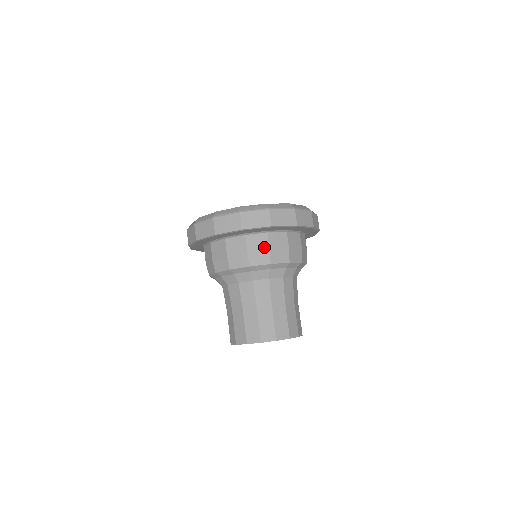
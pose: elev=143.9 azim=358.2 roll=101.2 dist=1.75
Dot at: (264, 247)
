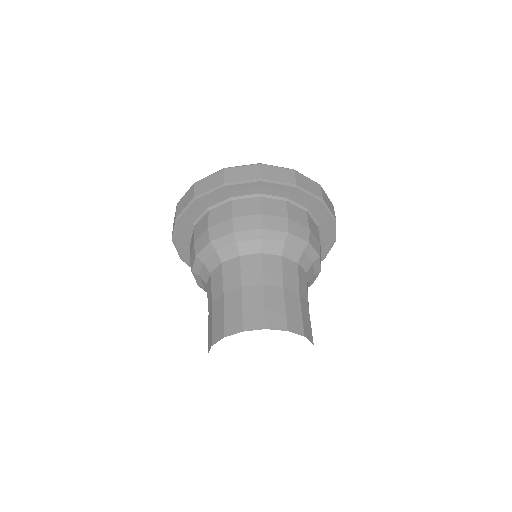
Dot at: (282, 213)
